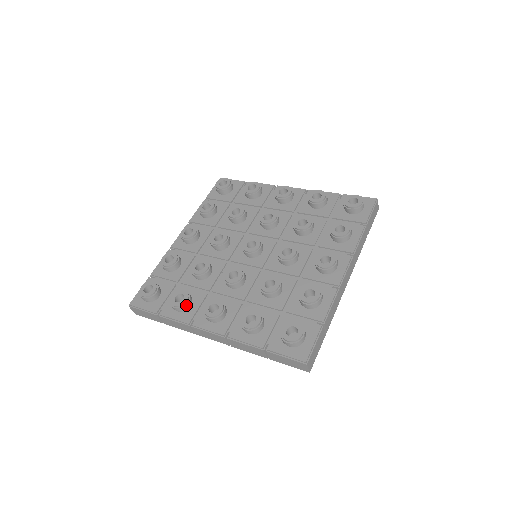
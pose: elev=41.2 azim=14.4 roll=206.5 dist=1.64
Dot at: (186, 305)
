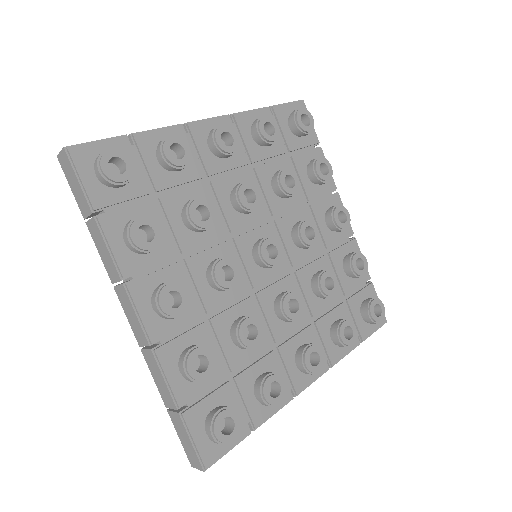
Dot at: (284, 387)
